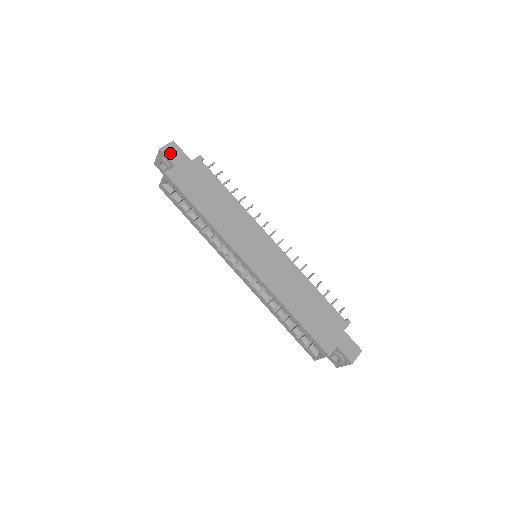
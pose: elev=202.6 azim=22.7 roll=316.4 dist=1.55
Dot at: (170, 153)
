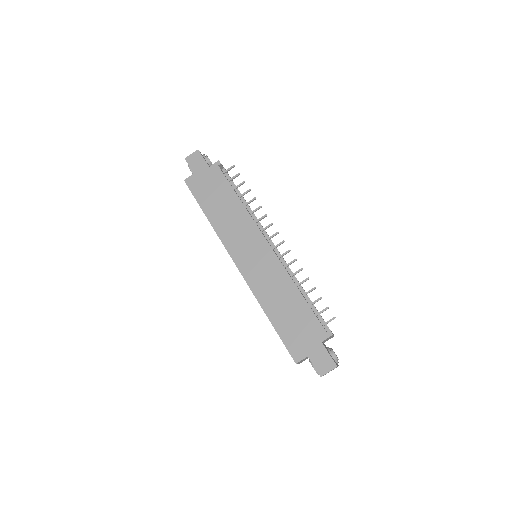
Dot at: (192, 162)
